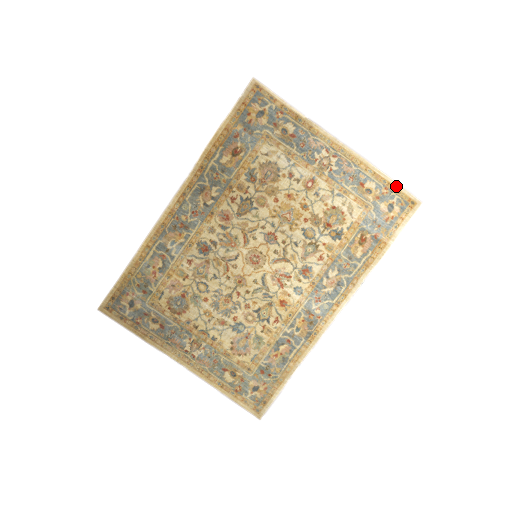
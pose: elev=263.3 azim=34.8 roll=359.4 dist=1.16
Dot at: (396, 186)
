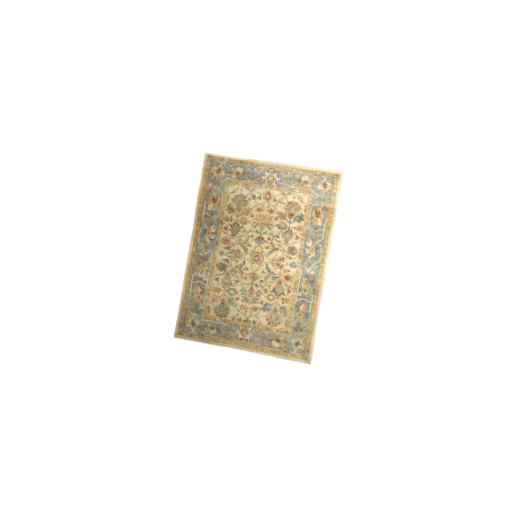
Dot at: (321, 171)
